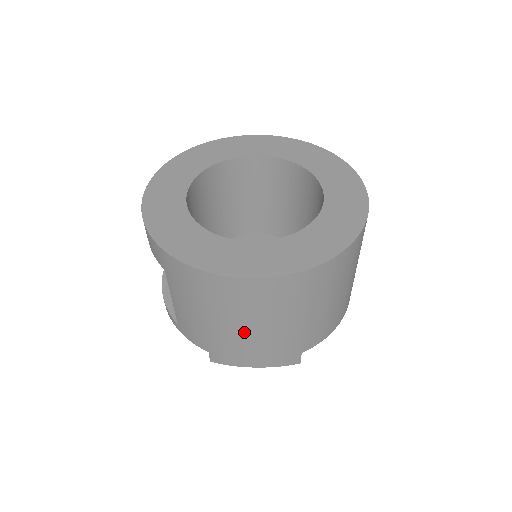
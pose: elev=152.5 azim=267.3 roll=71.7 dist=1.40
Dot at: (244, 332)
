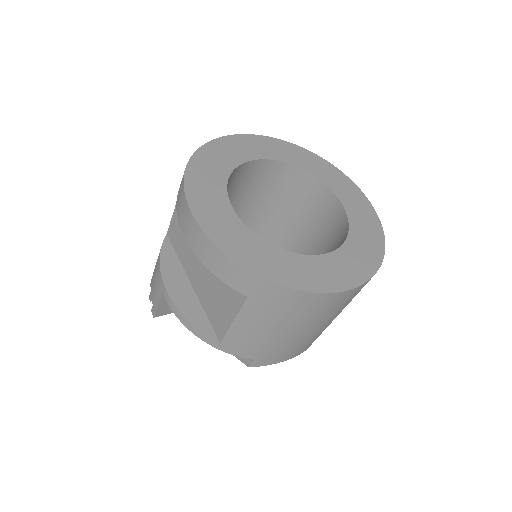
Dot at: (308, 333)
